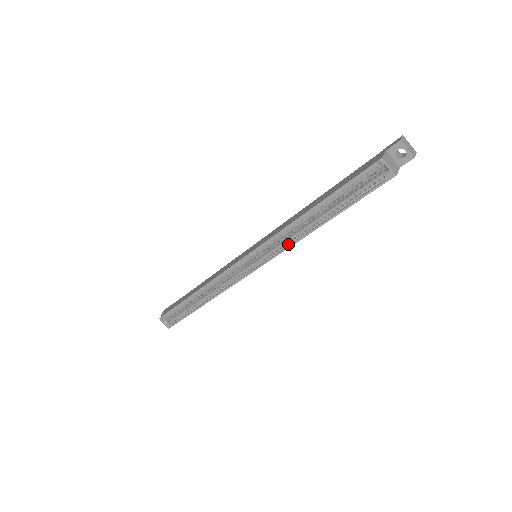
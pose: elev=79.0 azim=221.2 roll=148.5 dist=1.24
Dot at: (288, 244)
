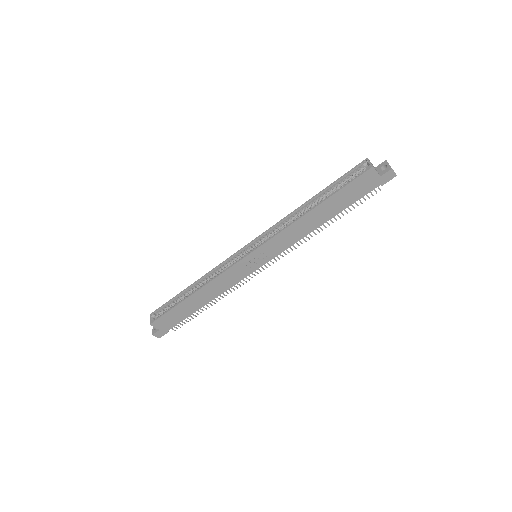
Dot at: (283, 230)
